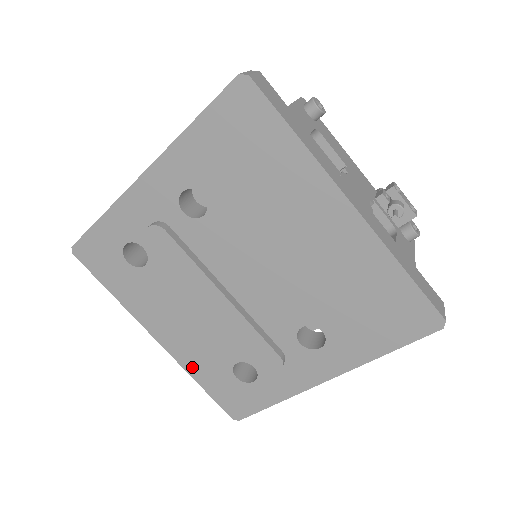
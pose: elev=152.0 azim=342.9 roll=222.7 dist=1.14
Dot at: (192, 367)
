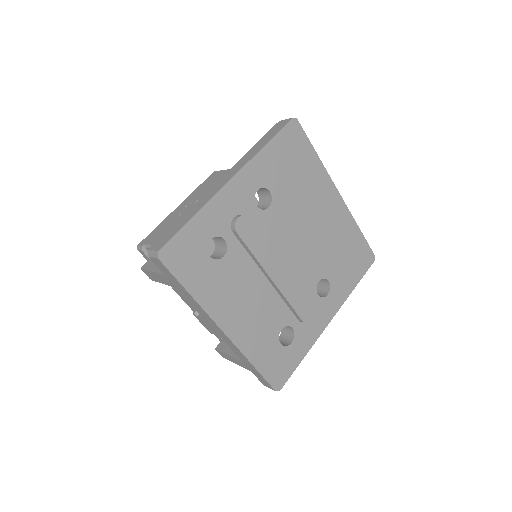
Dot at: (250, 349)
